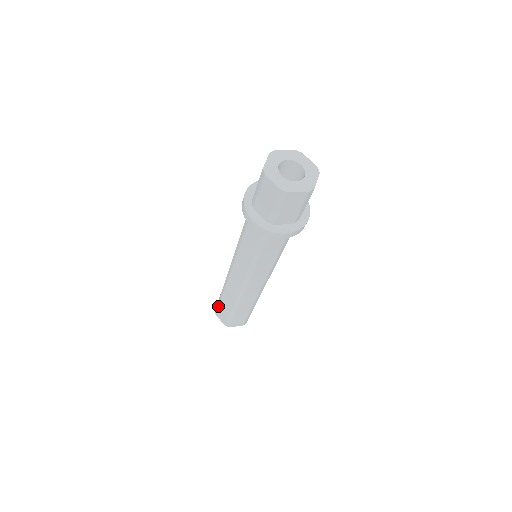
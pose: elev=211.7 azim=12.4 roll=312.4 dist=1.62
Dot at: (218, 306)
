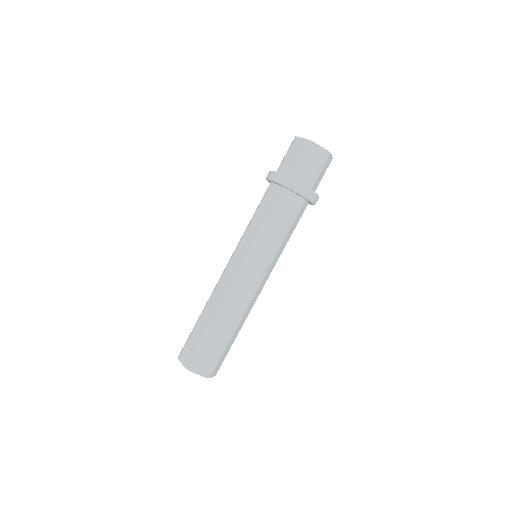
Dot at: (188, 339)
